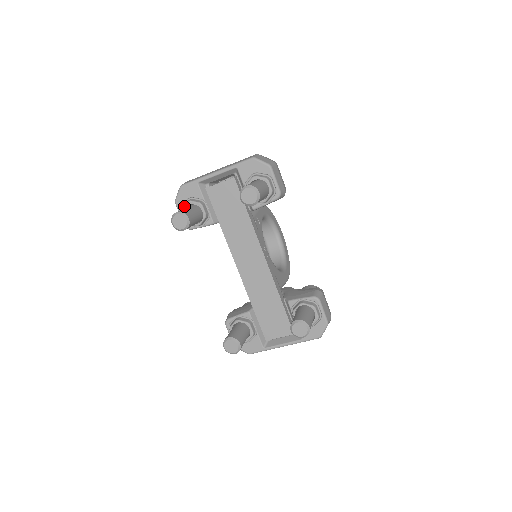
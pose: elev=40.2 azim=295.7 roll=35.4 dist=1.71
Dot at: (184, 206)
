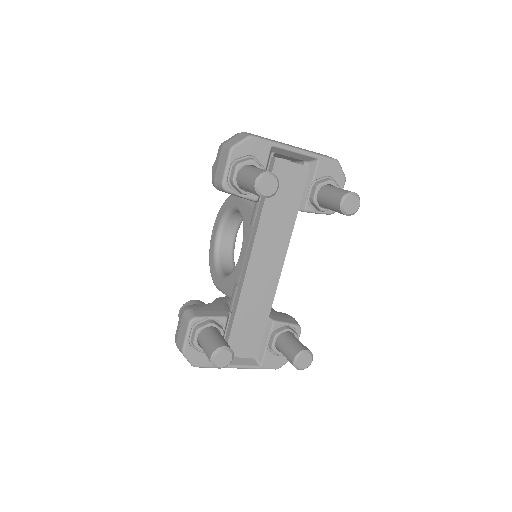
Dot at: (245, 162)
